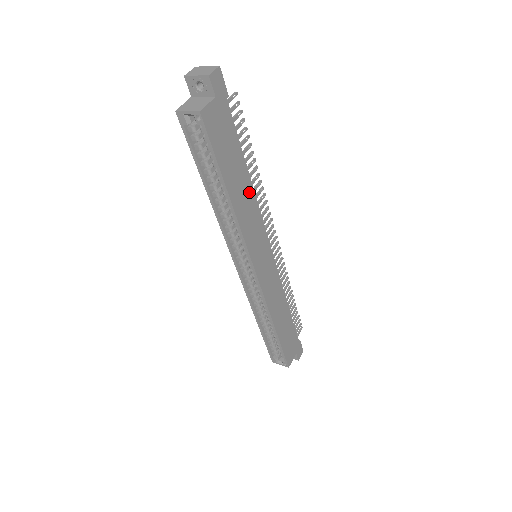
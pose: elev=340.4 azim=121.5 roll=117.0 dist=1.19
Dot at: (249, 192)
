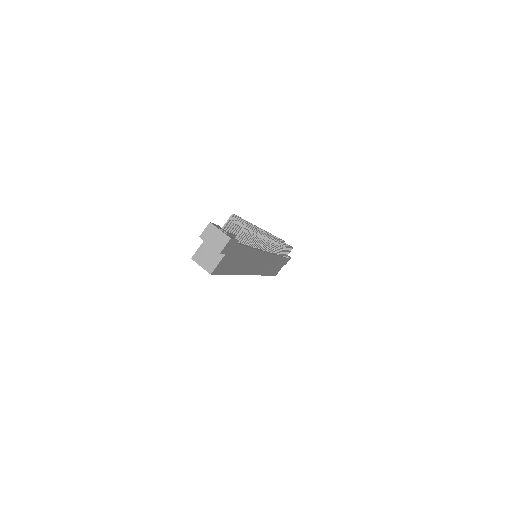
Dot at: (252, 255)
